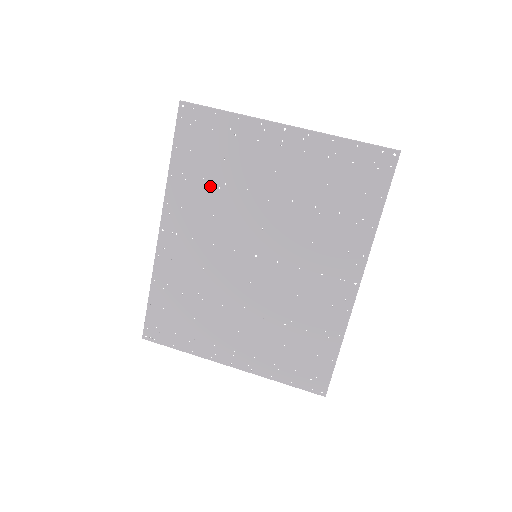
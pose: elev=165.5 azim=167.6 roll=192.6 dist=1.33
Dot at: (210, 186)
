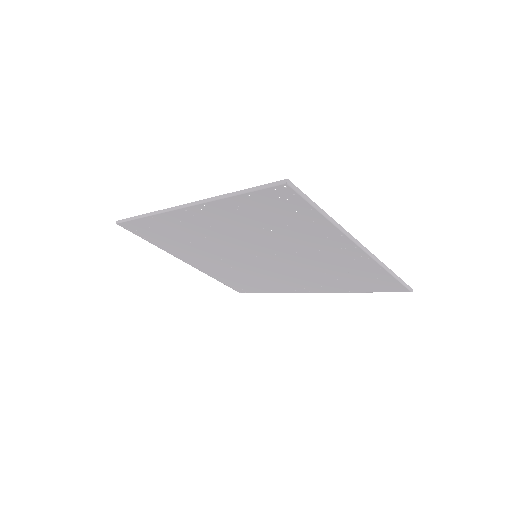
Dot at: (257, 224)
